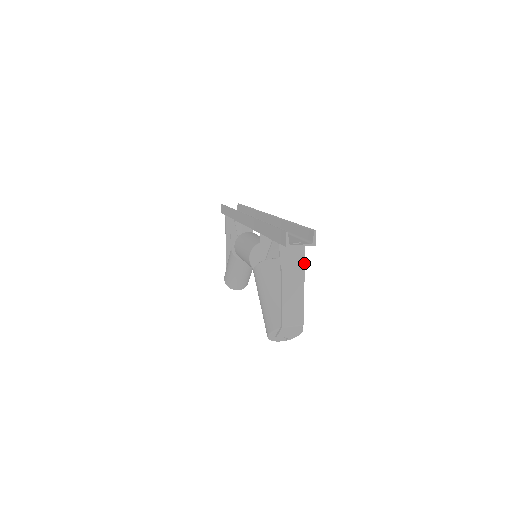
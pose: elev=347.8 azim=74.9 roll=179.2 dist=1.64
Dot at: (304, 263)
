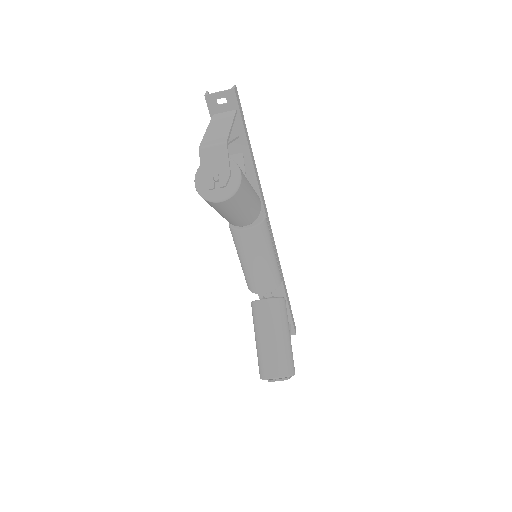
Dot at: (234, 117)
